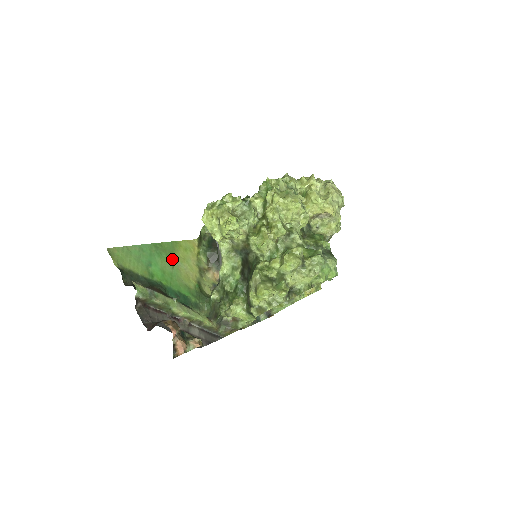
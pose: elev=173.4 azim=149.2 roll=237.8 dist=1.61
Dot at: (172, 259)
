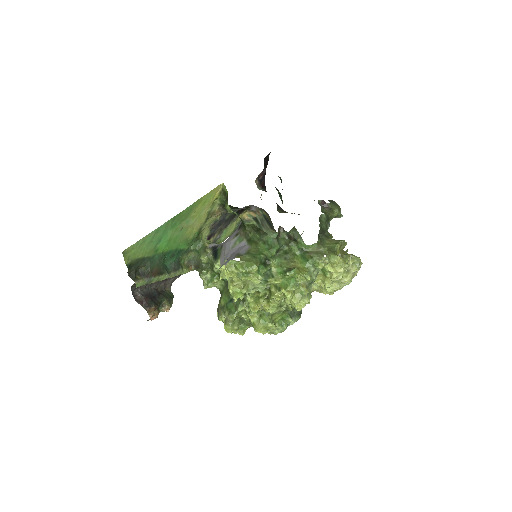
Dot at: (185, 222)
